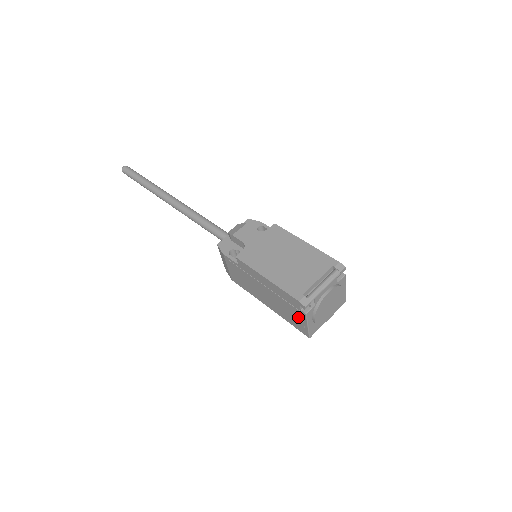
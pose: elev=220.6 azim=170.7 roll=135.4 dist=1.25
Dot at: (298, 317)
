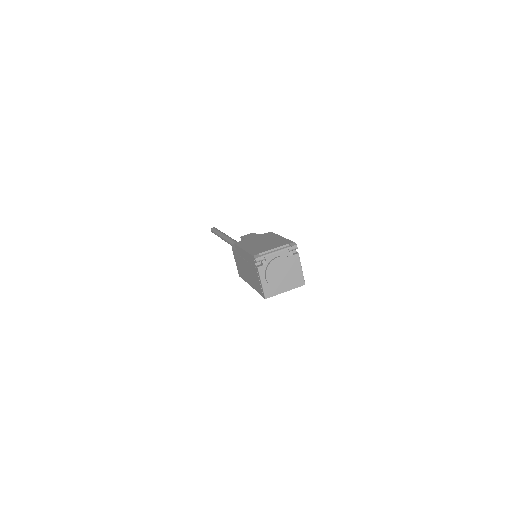
Dot at: (257, 277)
